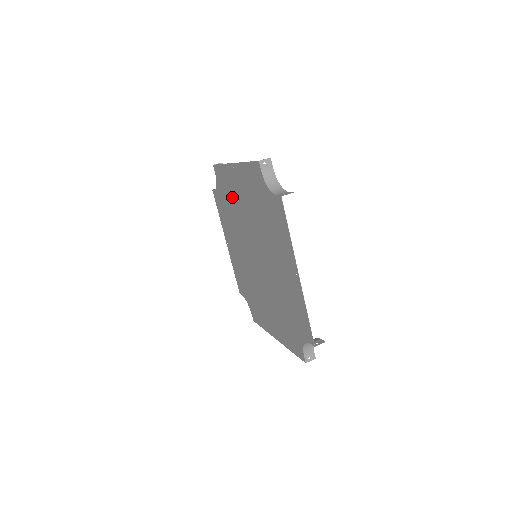
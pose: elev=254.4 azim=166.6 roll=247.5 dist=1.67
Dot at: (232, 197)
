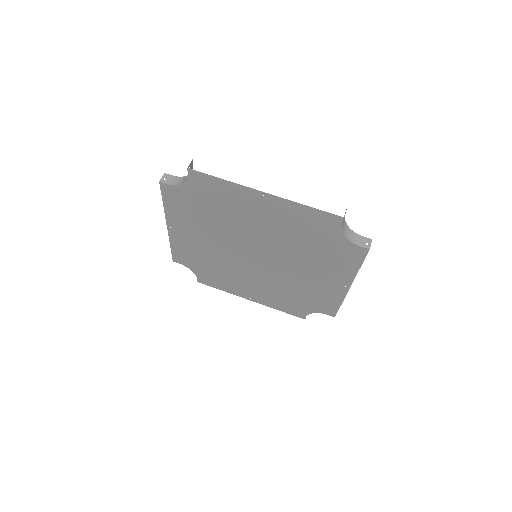
Dot at: (200, 252)
